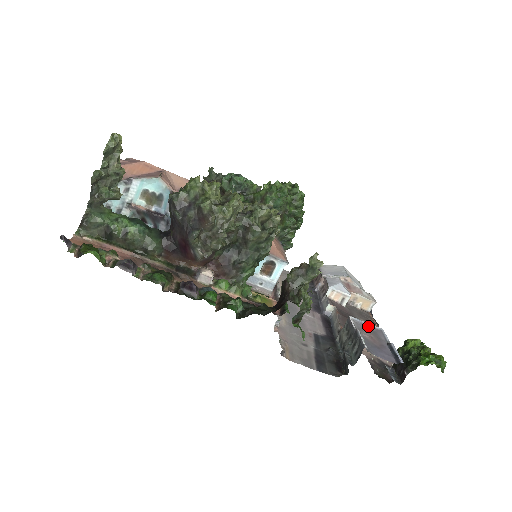
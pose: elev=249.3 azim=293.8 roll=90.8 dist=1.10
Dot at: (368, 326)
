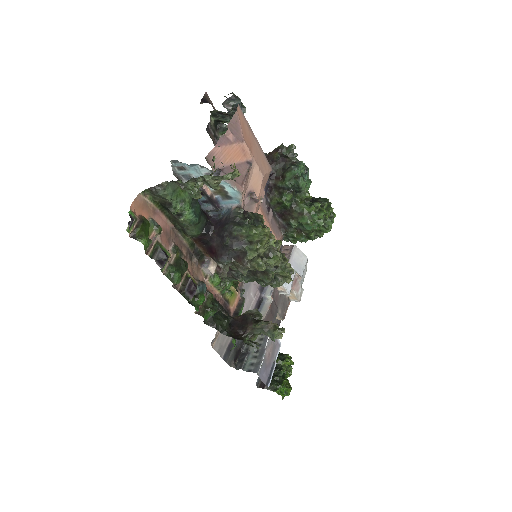
Dot at: (275, 340)
